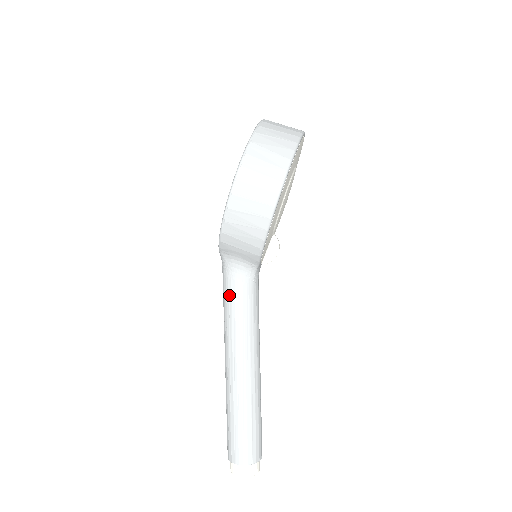
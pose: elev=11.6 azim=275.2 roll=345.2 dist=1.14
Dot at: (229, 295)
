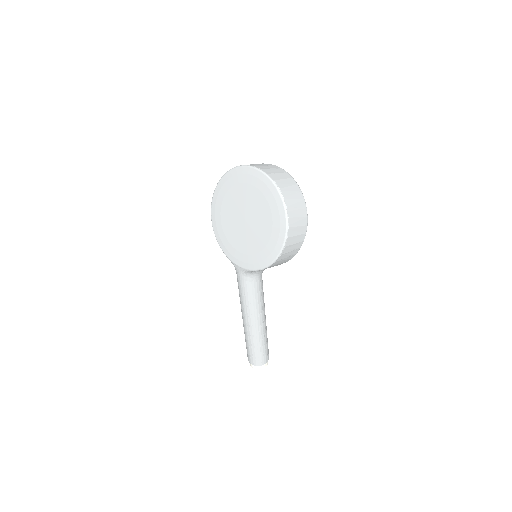
Dot at: (253, 290)
